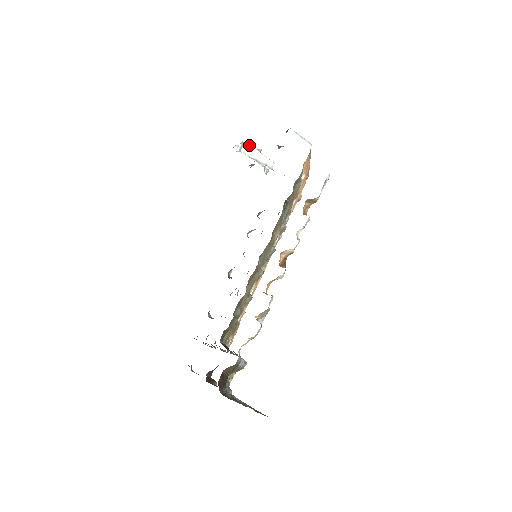
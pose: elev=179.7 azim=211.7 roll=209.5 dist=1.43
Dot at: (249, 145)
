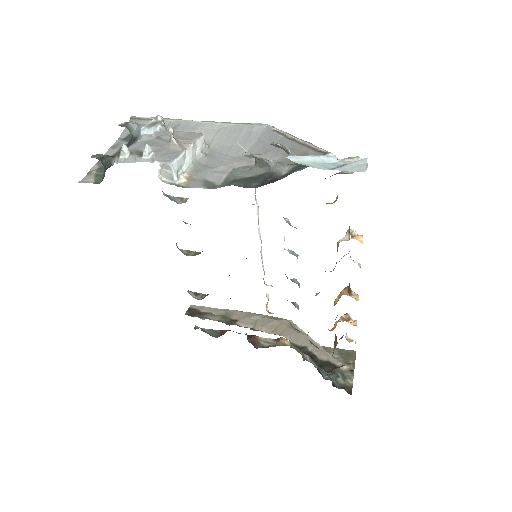
Dot at: (176, 160)
